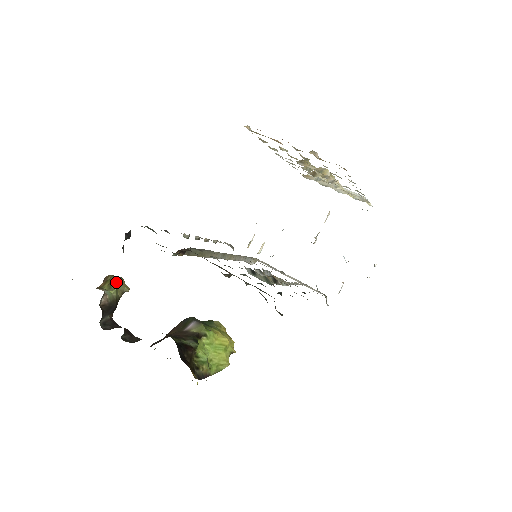
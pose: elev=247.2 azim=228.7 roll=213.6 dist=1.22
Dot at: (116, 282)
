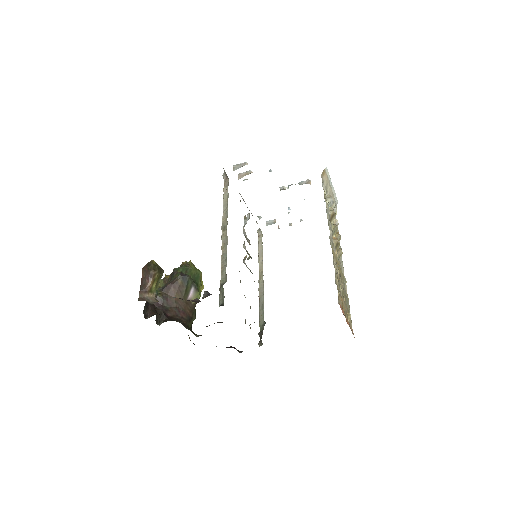
Dot at: (160, 278)
